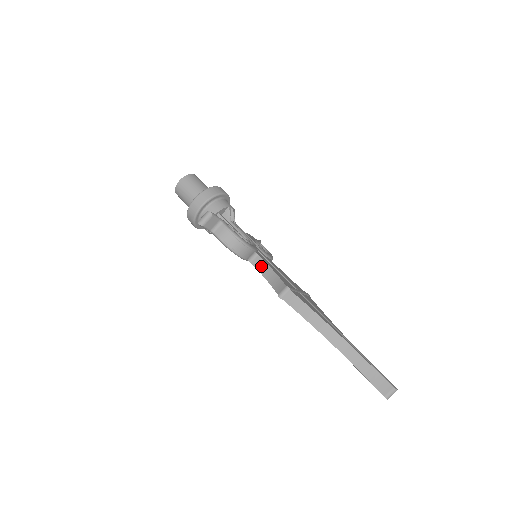
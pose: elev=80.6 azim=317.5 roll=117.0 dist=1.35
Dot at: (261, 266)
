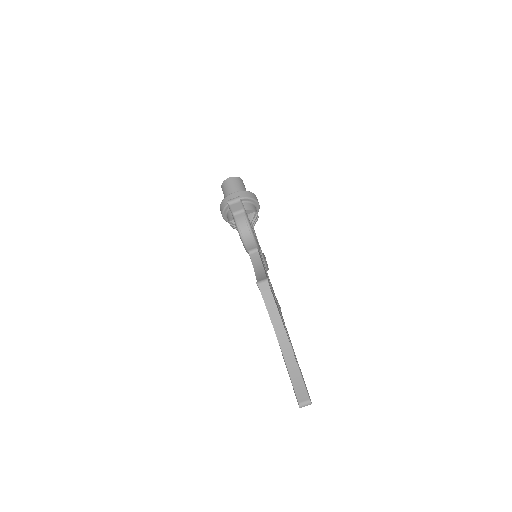
Dot at: (256, 260)
